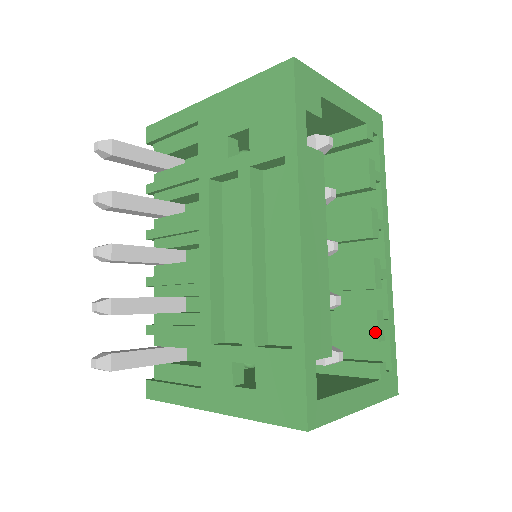
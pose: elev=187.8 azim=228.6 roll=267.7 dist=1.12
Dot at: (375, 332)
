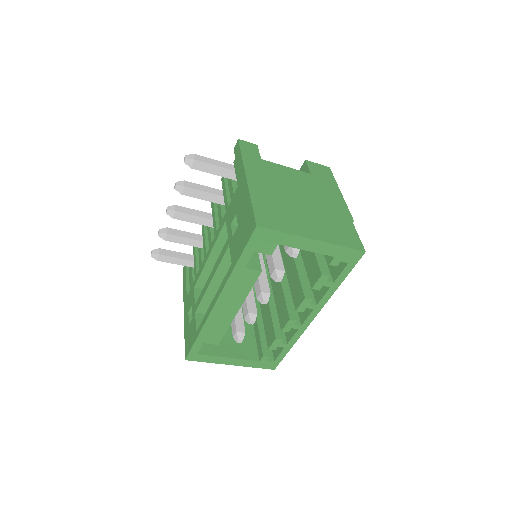
Dot at: (270, 344)
